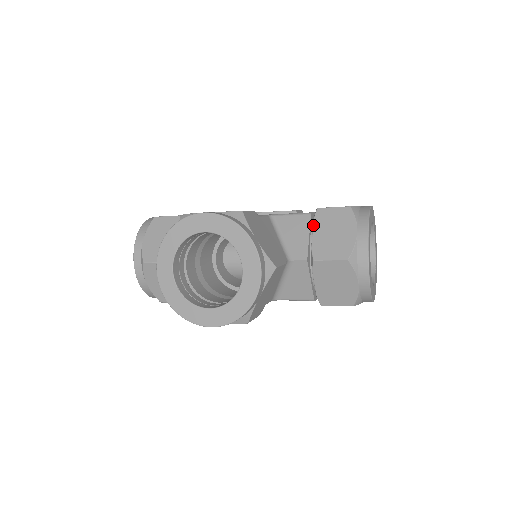
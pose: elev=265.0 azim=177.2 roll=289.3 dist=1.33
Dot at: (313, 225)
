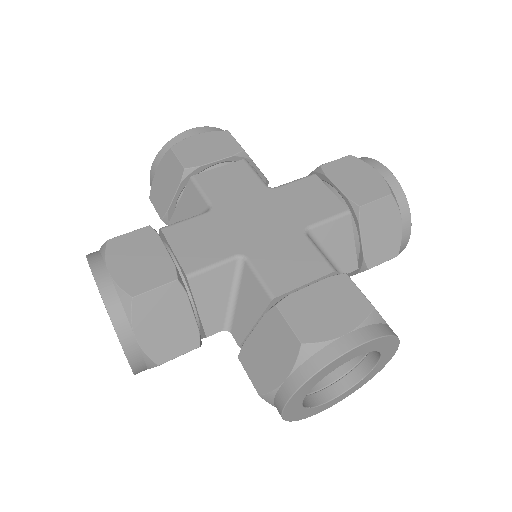
Dot at: occluded
